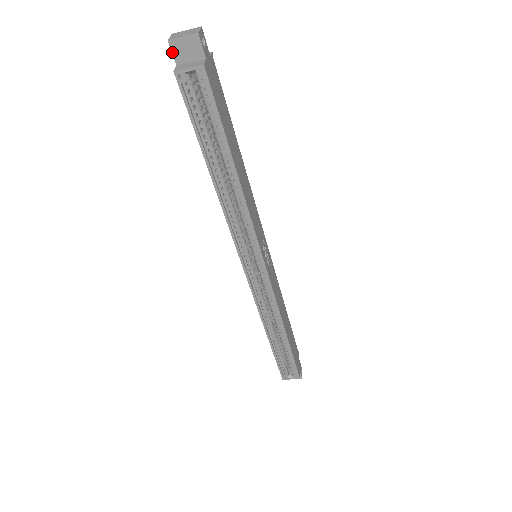
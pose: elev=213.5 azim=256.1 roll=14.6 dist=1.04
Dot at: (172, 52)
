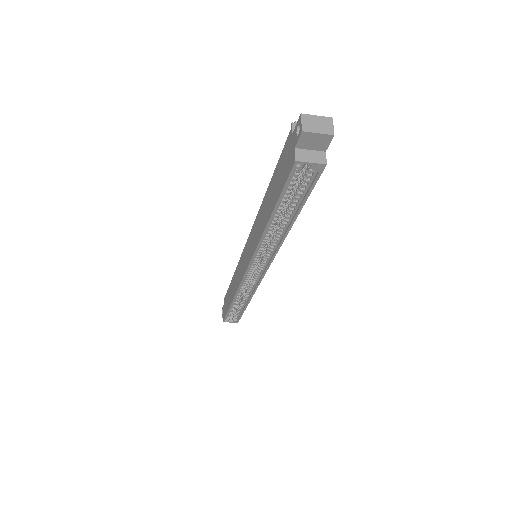
Dot at: (299, 139)
